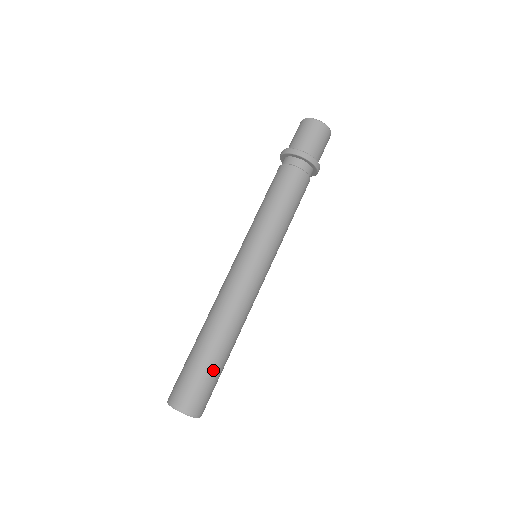
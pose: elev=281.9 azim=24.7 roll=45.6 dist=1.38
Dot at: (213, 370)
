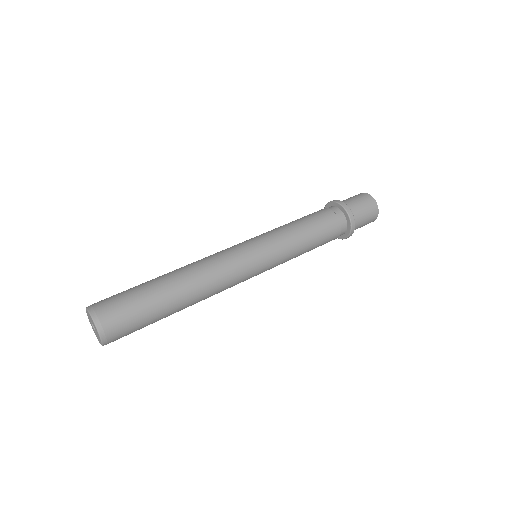
Dot at: (144, 294)
